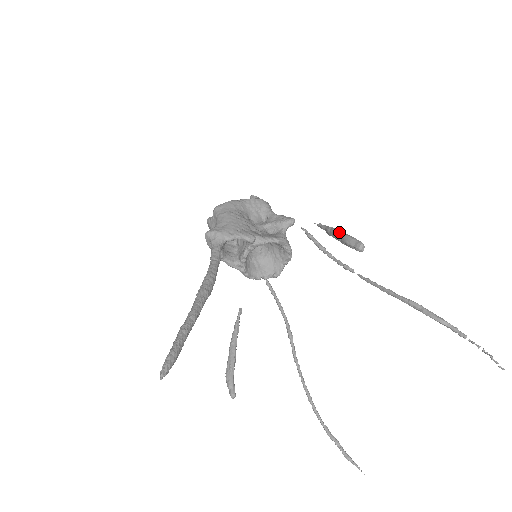
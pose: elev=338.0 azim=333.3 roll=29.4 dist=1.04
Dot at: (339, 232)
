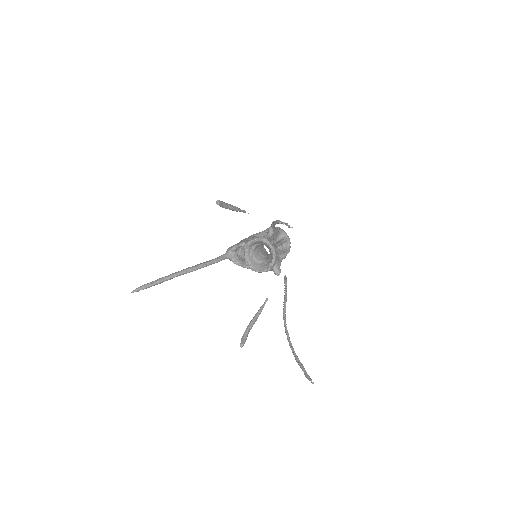
Dot at: (227, 205)
